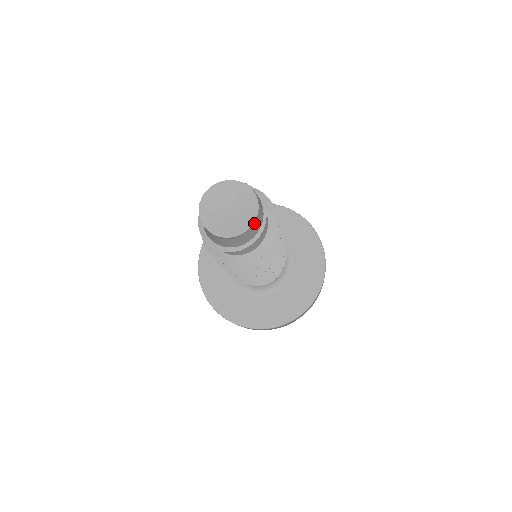
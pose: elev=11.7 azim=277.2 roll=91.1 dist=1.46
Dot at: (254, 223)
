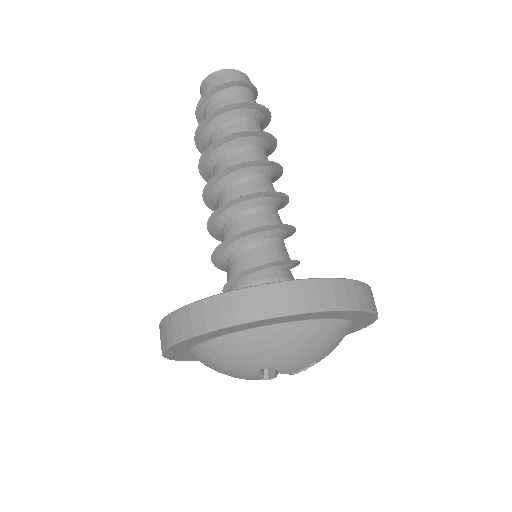
Dot at: (242, 73)
